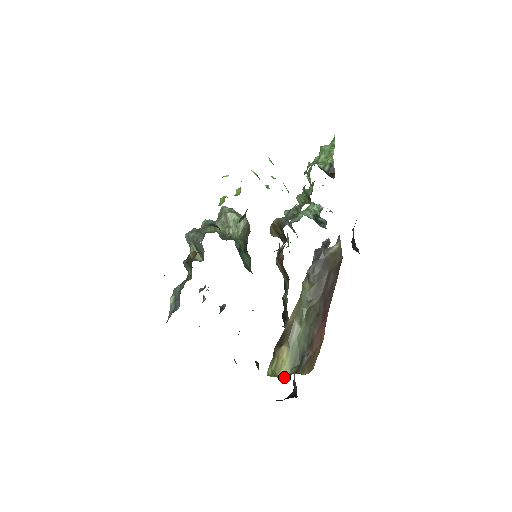
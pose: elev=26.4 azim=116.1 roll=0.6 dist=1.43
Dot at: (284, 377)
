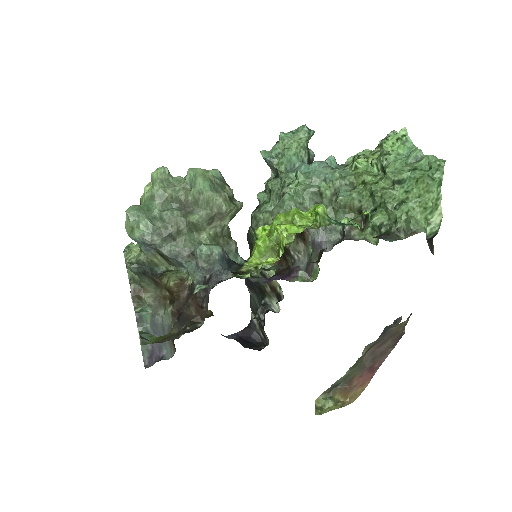
Dot at: (323, 406)
